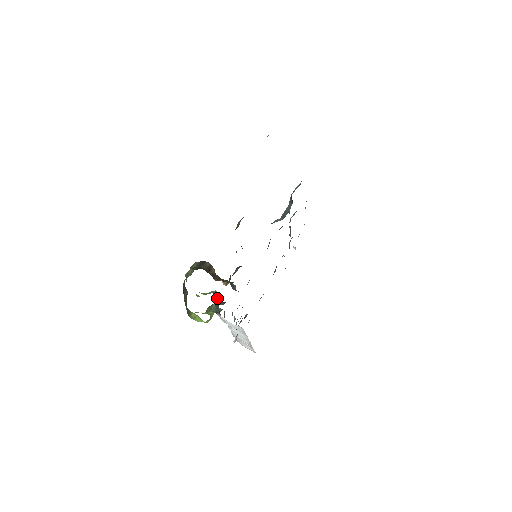
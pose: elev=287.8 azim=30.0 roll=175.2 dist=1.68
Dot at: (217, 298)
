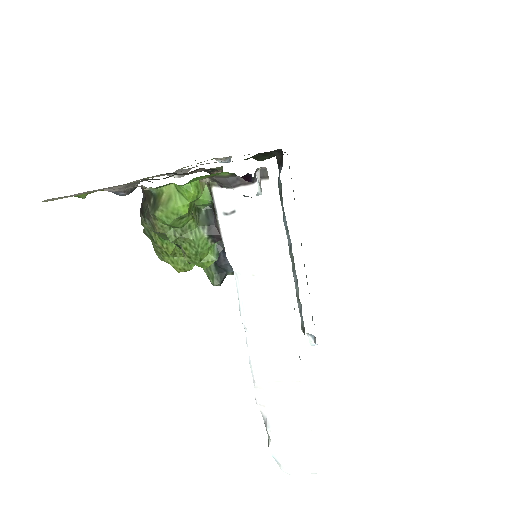
Dot at: occluded
